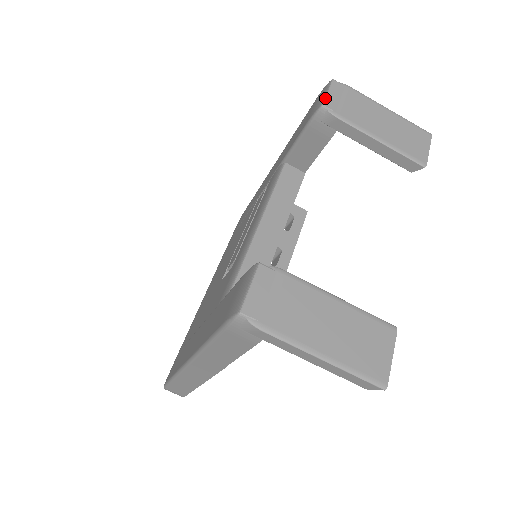
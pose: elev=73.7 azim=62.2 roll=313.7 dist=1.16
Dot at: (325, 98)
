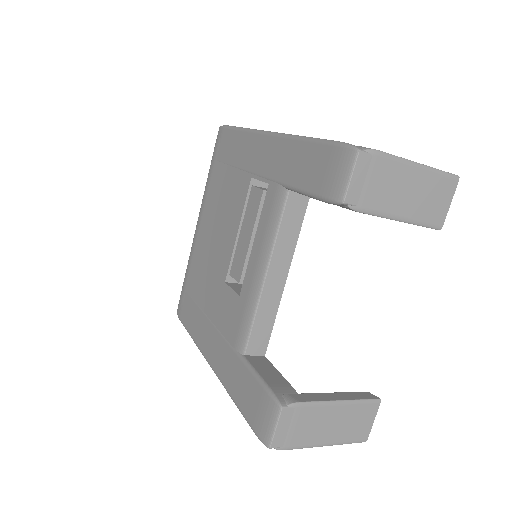
Dot at: (347, 190)
